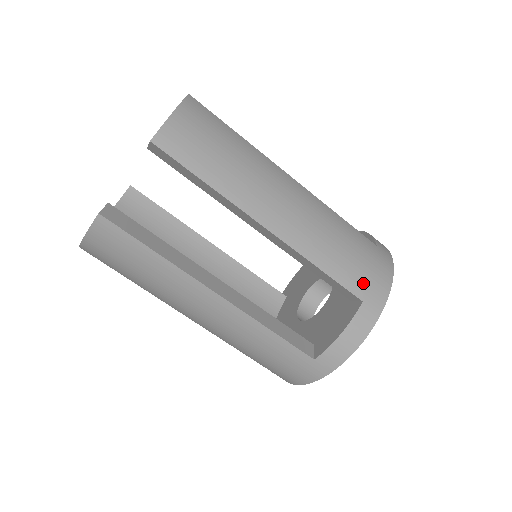
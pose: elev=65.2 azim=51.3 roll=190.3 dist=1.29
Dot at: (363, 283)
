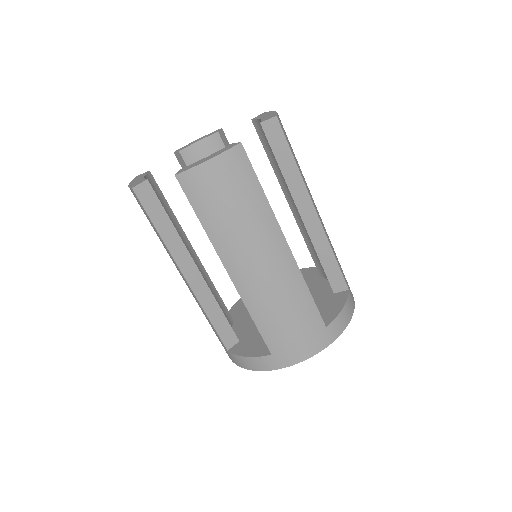
Dot at: (281, 346)
